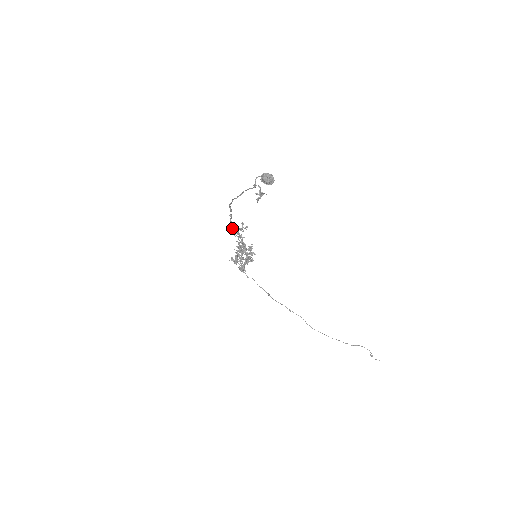
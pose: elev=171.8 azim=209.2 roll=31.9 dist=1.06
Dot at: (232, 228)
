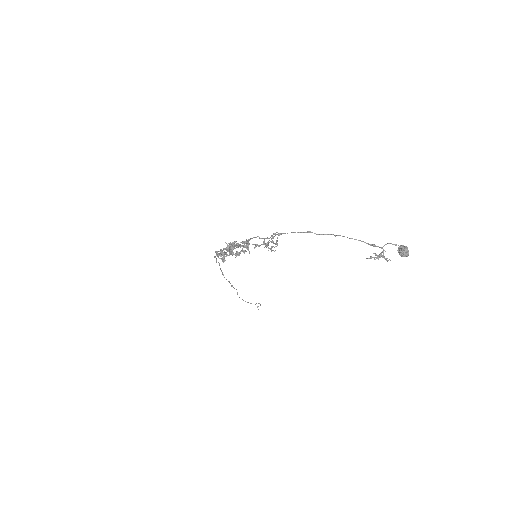
Dot at: (262, 238)
